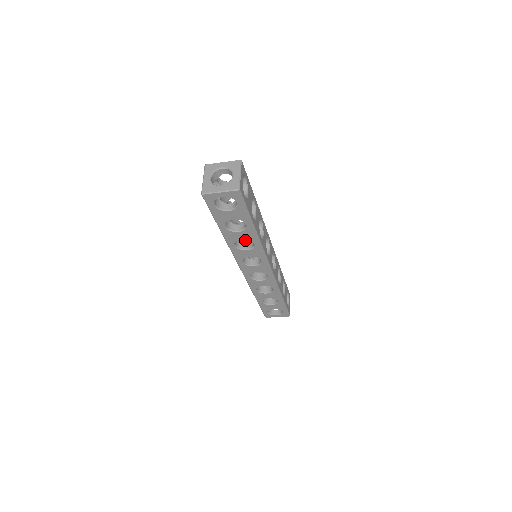
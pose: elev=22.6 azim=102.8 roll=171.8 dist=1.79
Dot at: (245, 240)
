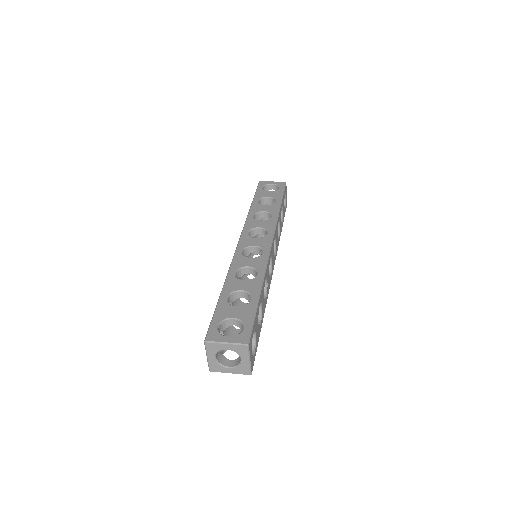
Dot at: (243, 254)
